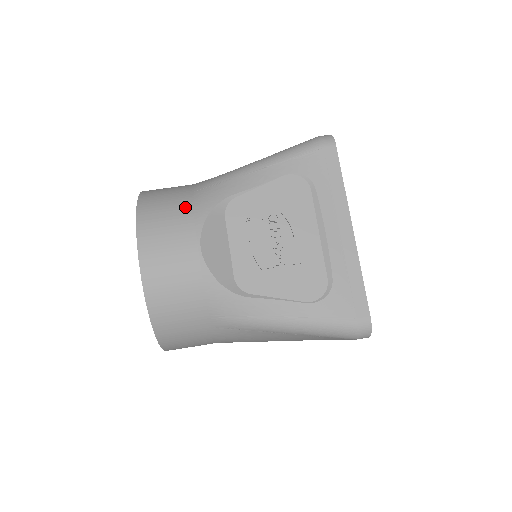
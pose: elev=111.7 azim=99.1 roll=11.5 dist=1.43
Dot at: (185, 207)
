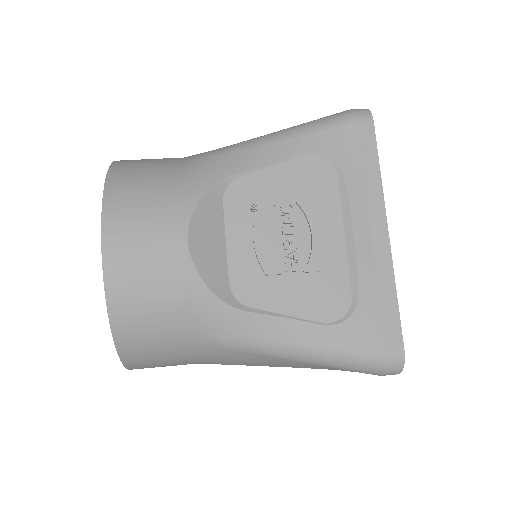
Dot at: (171, 184)
